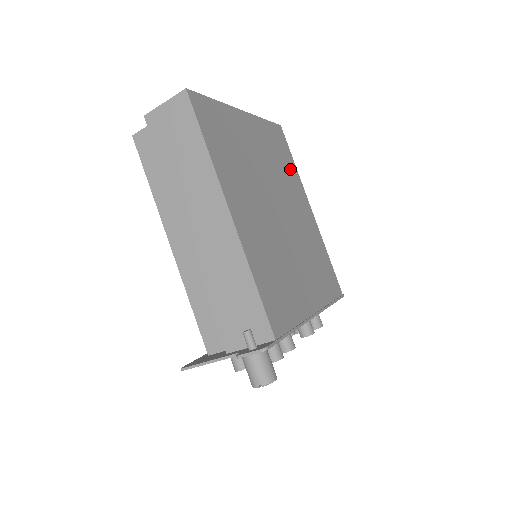
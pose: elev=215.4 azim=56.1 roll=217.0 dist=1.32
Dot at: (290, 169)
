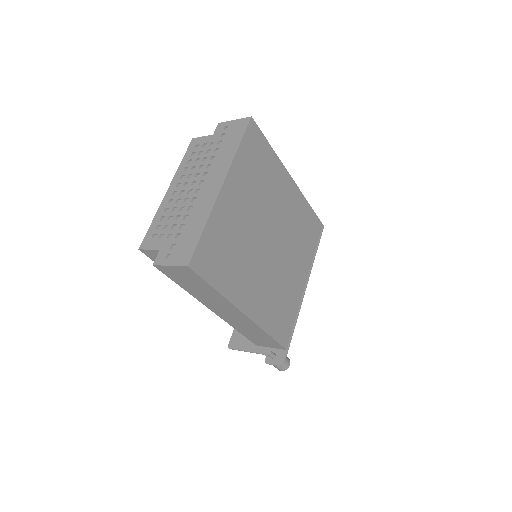
Dot at: (269, 166)
